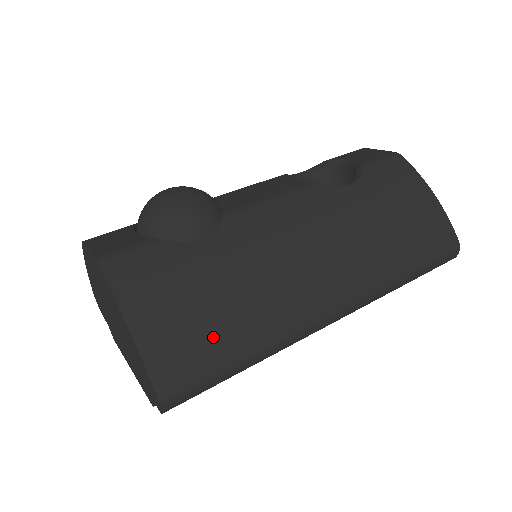
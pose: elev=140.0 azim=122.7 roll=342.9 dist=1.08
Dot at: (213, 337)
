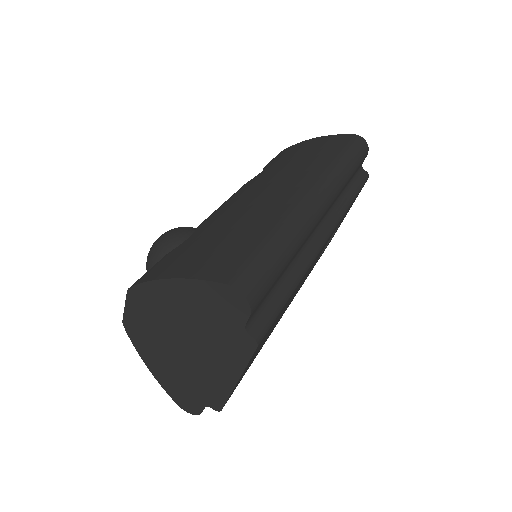
Dot at: (238, 244)
